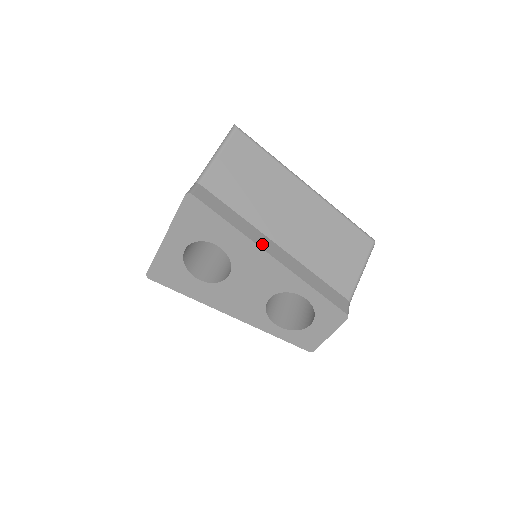
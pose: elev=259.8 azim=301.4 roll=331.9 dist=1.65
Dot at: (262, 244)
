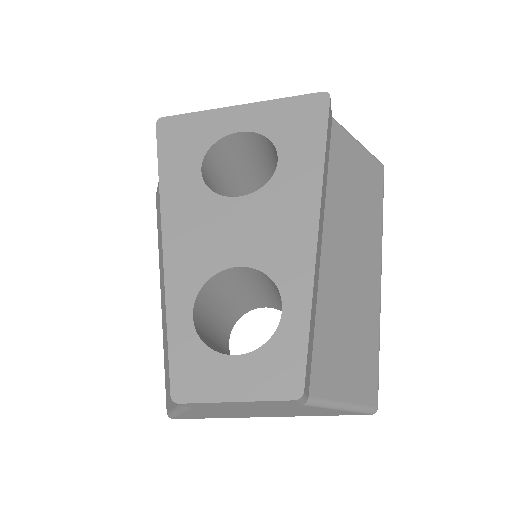
Dot at: (322, 206)
